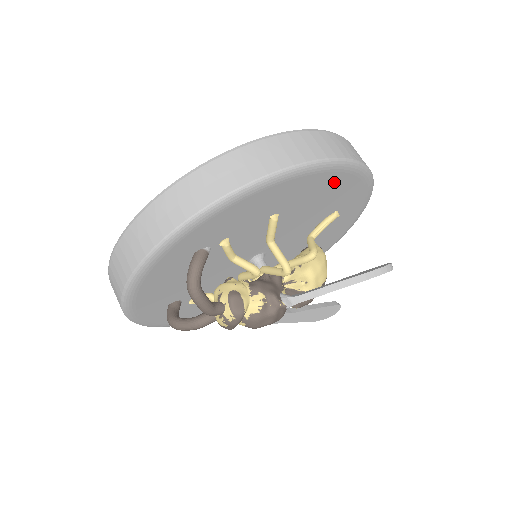
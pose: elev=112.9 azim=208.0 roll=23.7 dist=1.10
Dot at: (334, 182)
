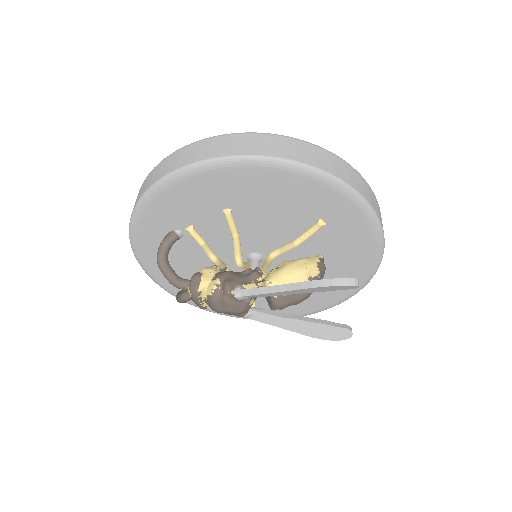
Dot at: (275, 181)
